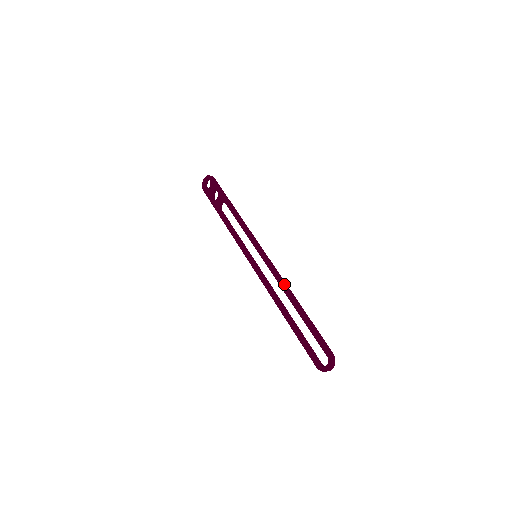
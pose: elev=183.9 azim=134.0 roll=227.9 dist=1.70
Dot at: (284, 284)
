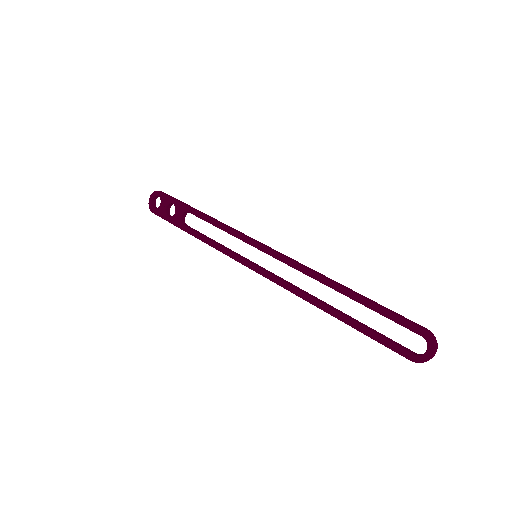
Dot at: (313, 271)
